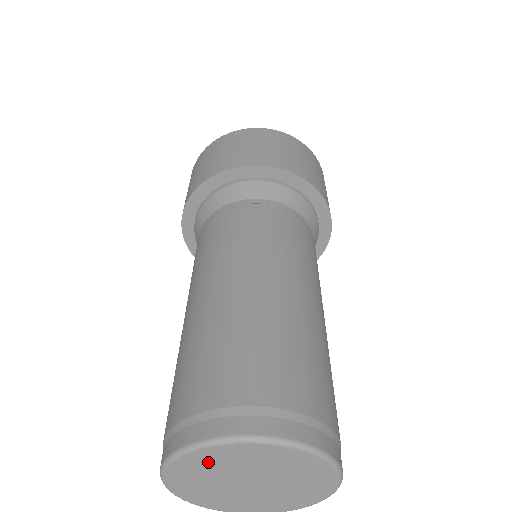
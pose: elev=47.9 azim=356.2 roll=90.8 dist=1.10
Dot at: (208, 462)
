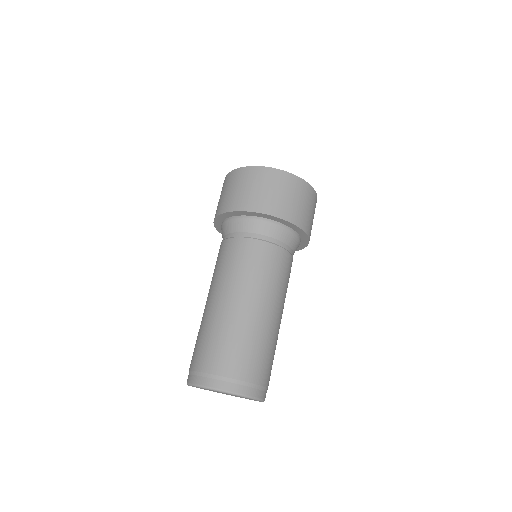
Dot at: occluded
